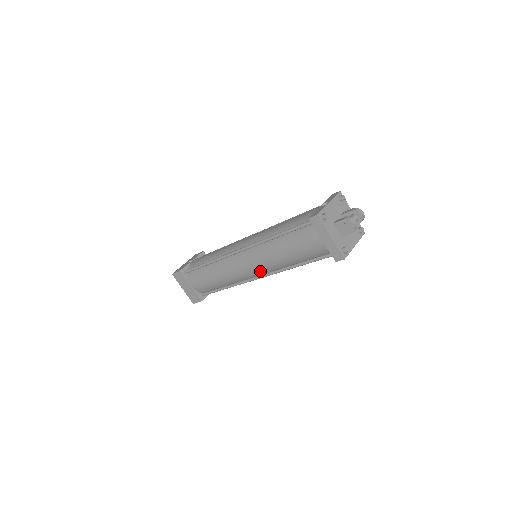
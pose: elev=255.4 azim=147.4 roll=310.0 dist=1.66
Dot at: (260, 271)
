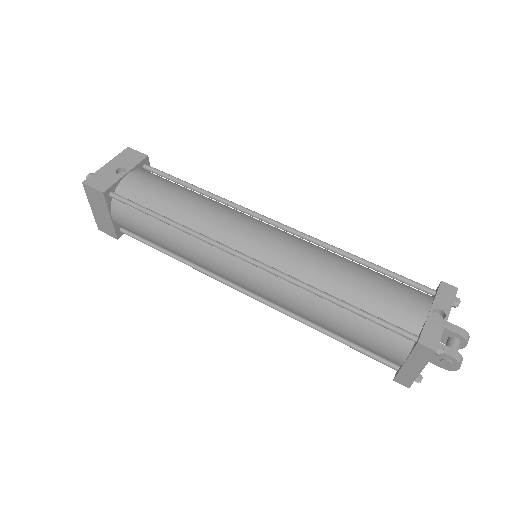
Dot at: (259, 295)
